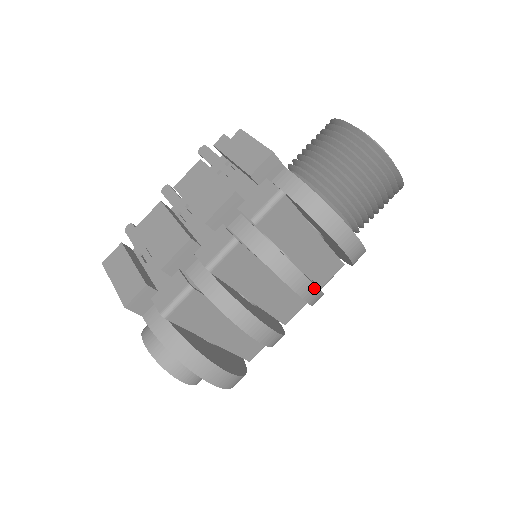
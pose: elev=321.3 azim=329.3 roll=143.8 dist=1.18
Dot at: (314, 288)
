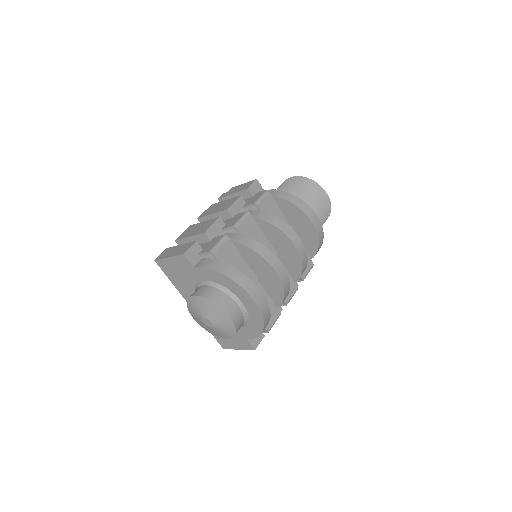
Dot at: (300, 242)
